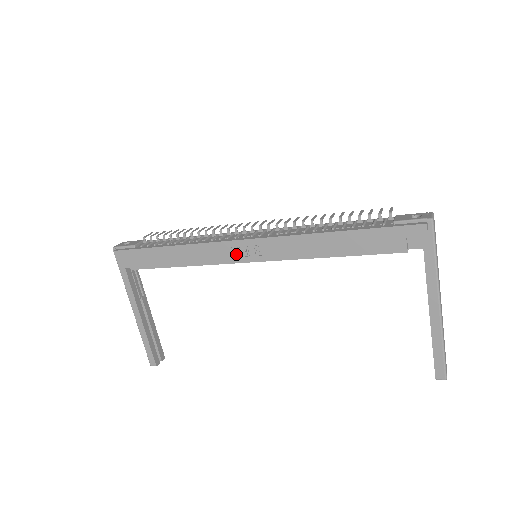
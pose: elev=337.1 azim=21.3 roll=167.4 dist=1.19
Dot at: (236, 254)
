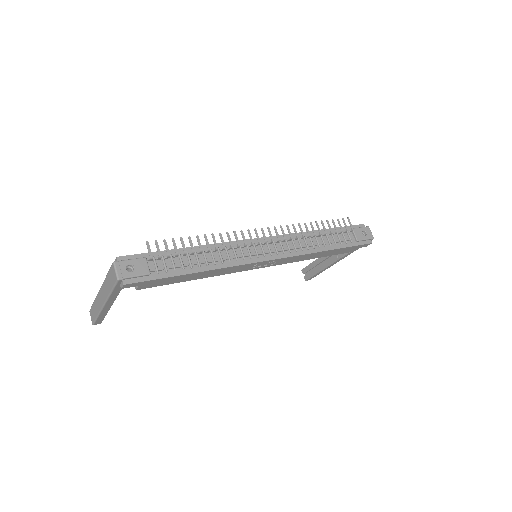
Dot at: (253, 267)
